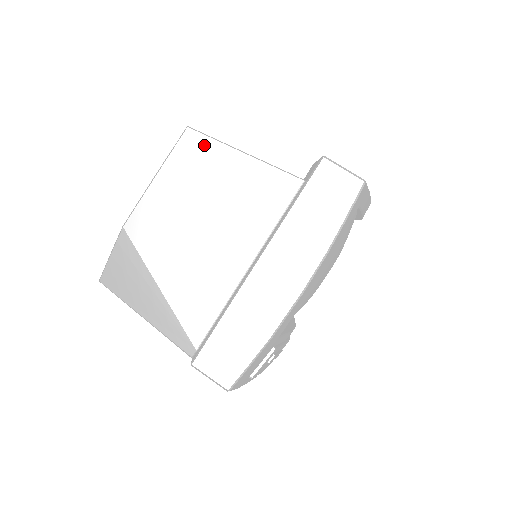
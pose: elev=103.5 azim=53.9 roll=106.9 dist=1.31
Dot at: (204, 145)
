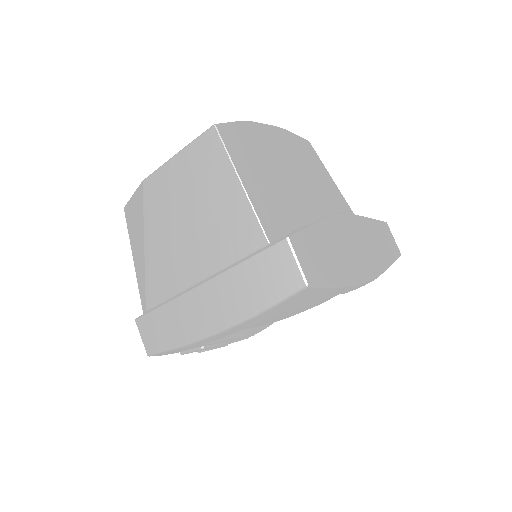
Dot at: (217, 152)
